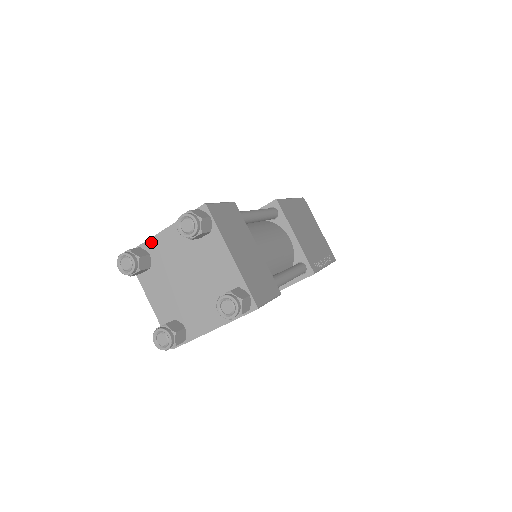
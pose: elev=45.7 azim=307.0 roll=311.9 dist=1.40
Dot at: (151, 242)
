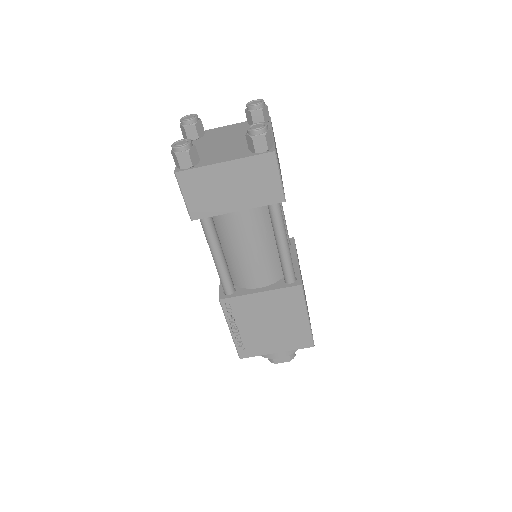
Dot at: (211, 130)
